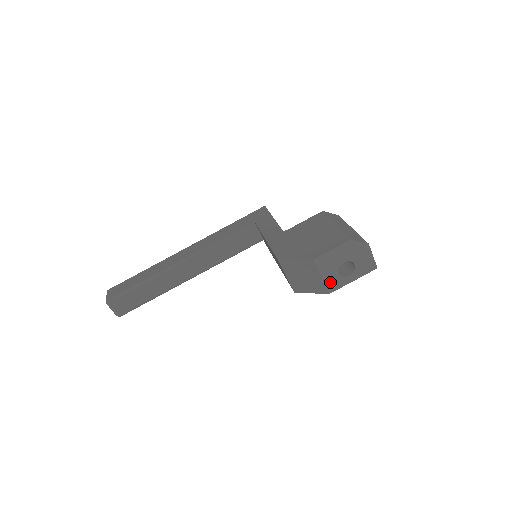
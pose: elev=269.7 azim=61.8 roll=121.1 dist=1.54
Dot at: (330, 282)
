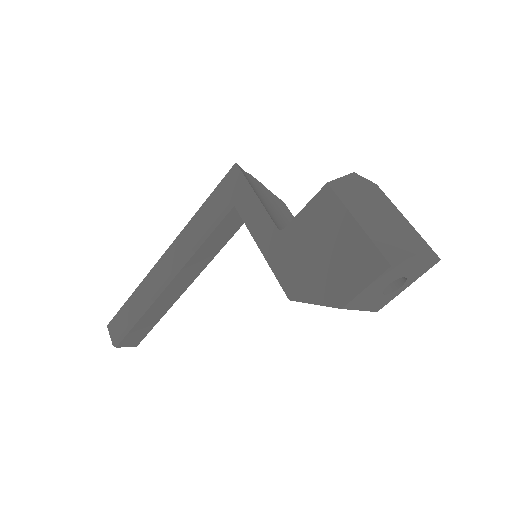
Dot at: (374, 306)
